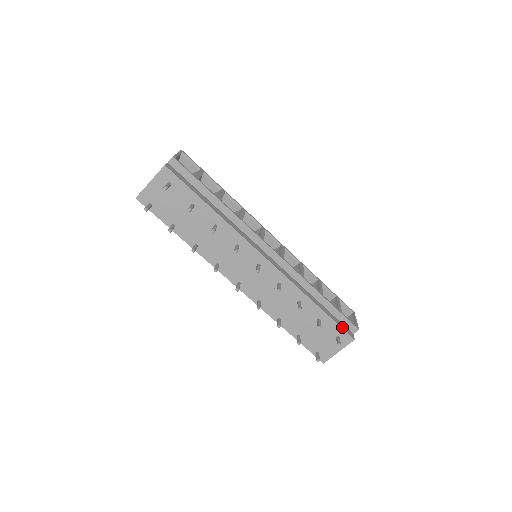
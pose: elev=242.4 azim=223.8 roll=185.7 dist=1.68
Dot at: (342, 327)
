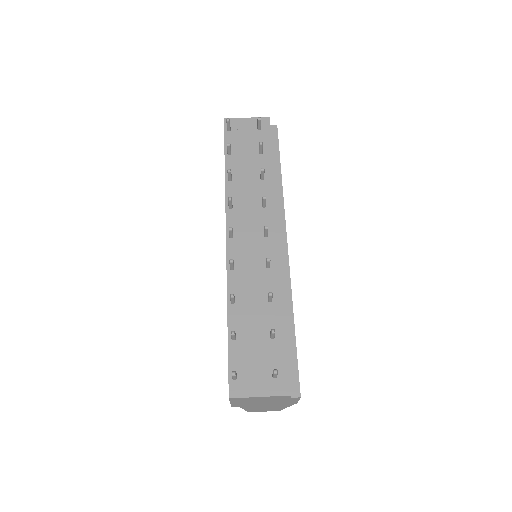
Dot at: occluded
